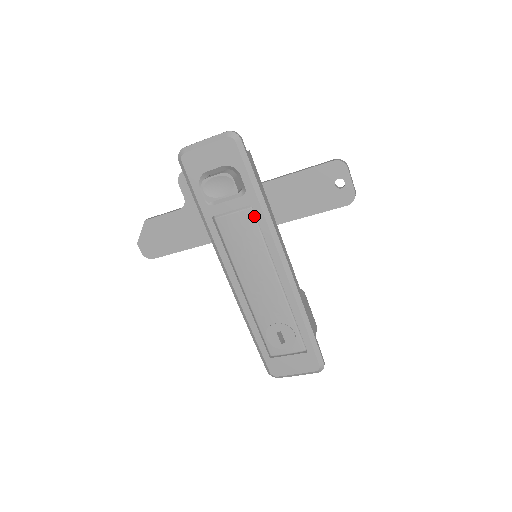
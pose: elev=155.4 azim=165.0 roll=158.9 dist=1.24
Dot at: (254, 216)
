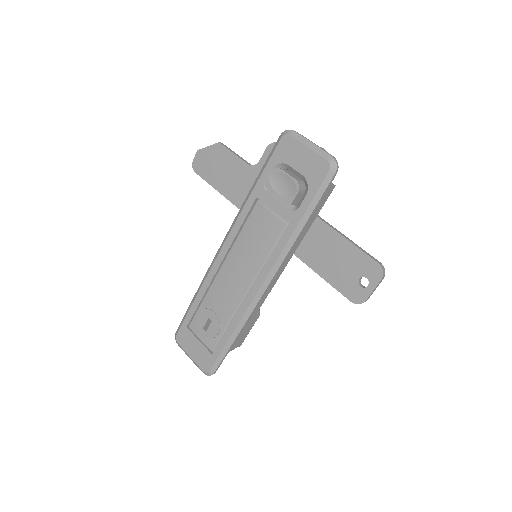
Dot at: (282, 232)
